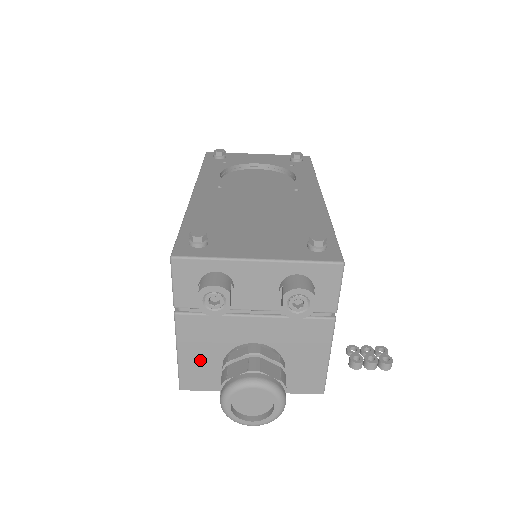
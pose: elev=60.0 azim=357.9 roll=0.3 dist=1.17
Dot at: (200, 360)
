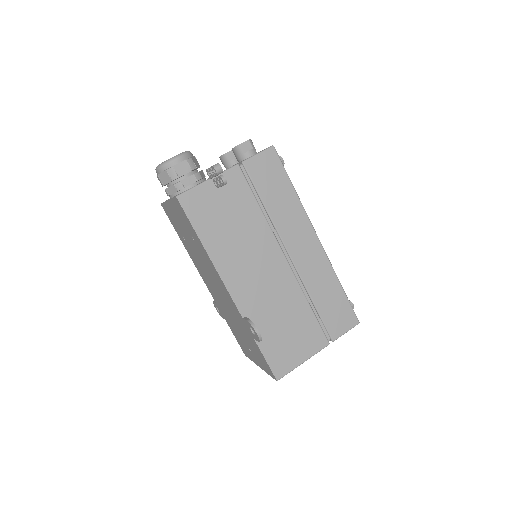
Dot at: occluded
